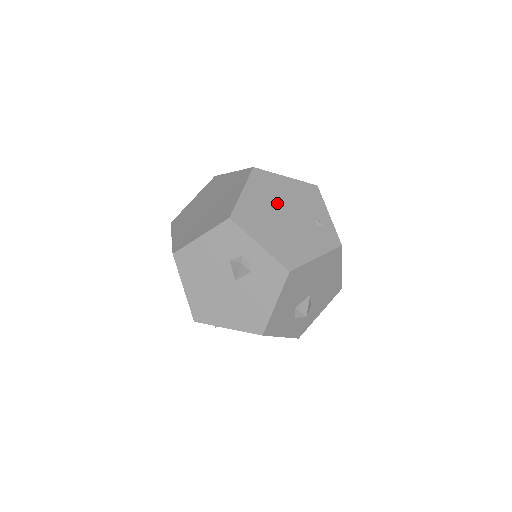
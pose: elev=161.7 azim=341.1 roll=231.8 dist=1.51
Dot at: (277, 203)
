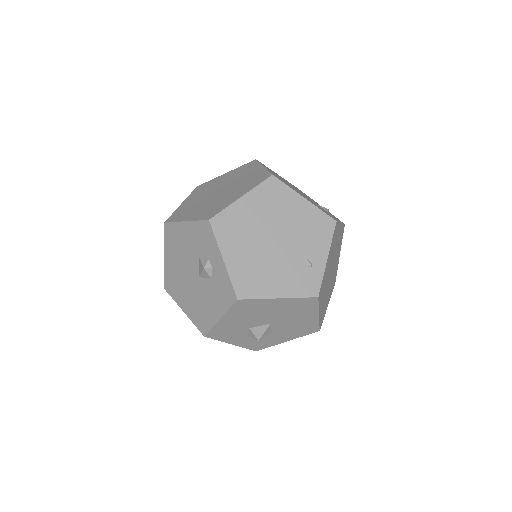
Dot at: (273, 223)
